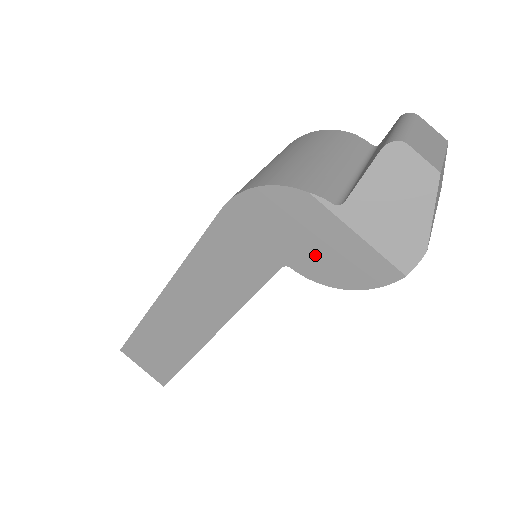
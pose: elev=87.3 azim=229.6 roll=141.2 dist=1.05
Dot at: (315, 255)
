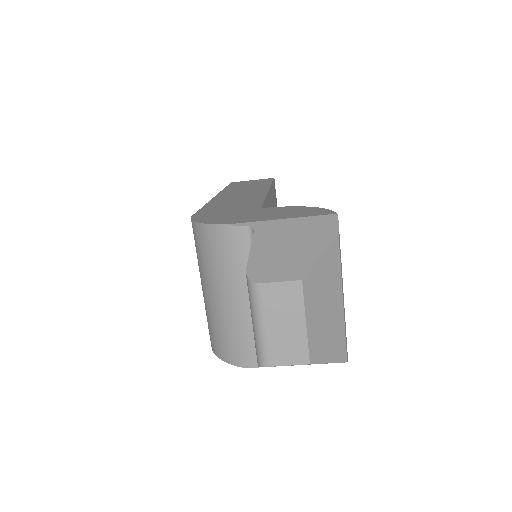
Dot at: occluded
